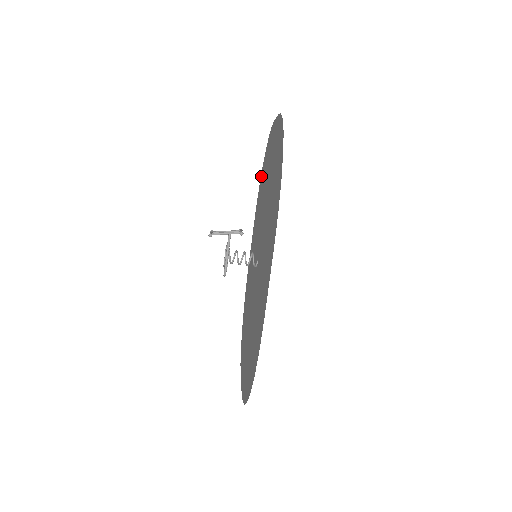
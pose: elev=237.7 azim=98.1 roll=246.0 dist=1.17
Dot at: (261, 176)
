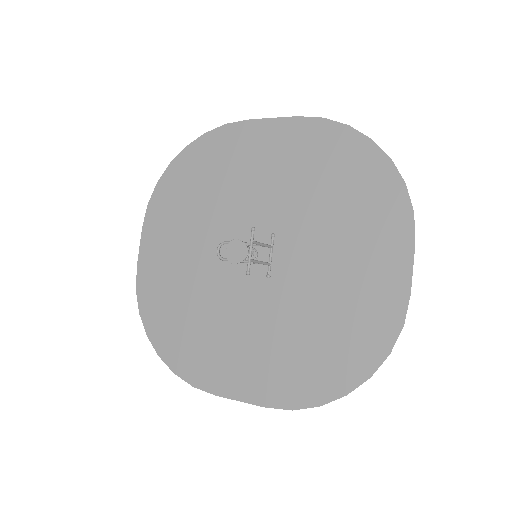
Dot at: (359, 143)
